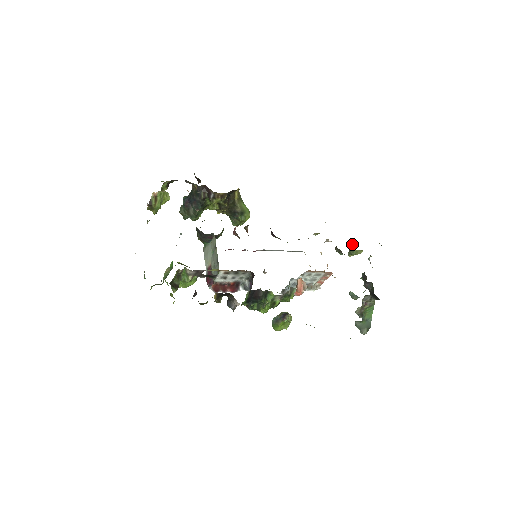
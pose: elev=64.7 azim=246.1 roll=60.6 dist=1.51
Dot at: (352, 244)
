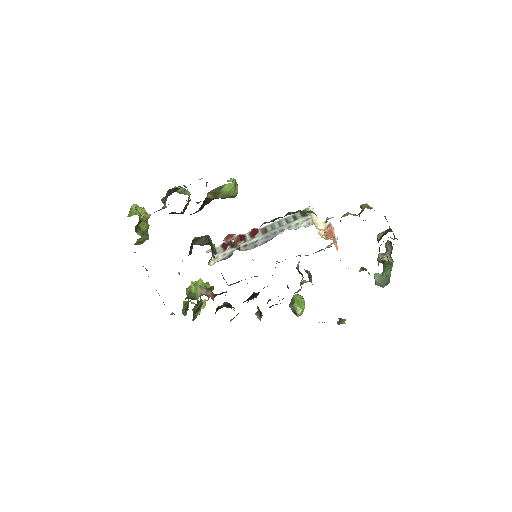
Dot at: occluded
